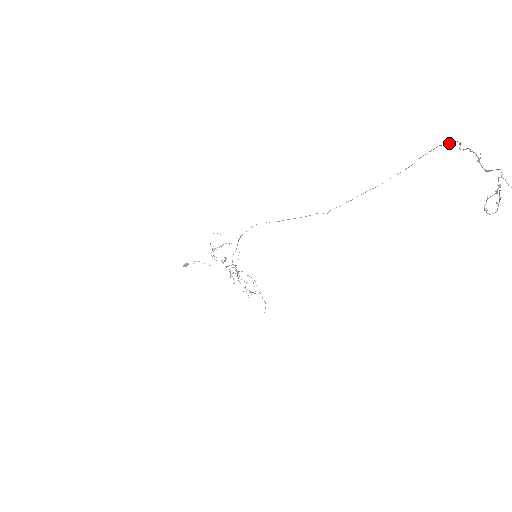
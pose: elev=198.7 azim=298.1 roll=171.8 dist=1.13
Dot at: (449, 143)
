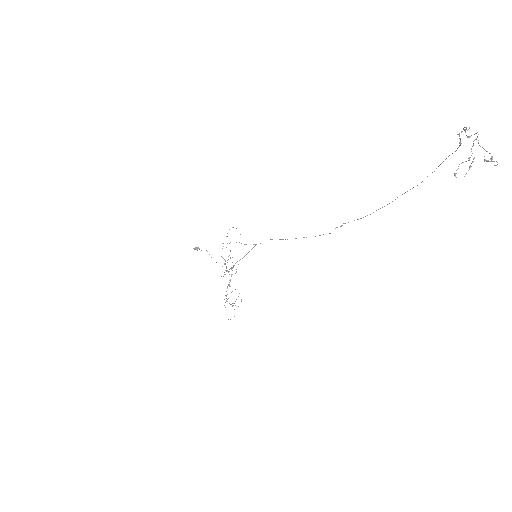
Dot at: occluded
